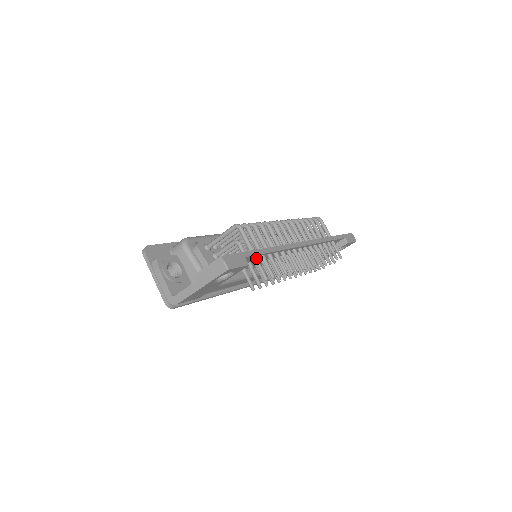
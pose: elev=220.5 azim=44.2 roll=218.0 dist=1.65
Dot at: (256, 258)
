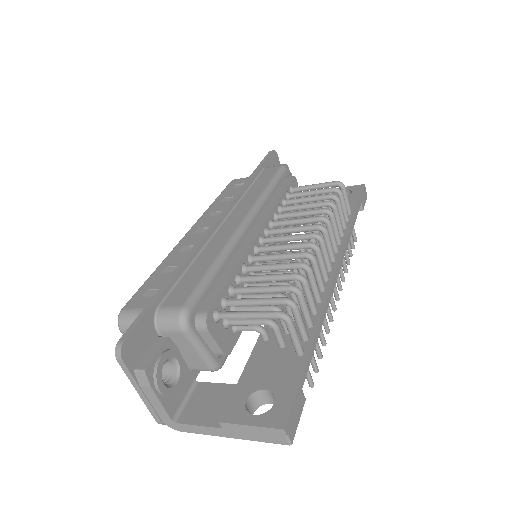
Dot at: occluded
